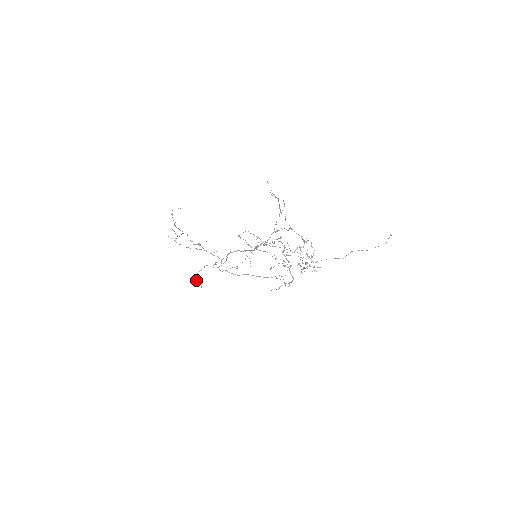
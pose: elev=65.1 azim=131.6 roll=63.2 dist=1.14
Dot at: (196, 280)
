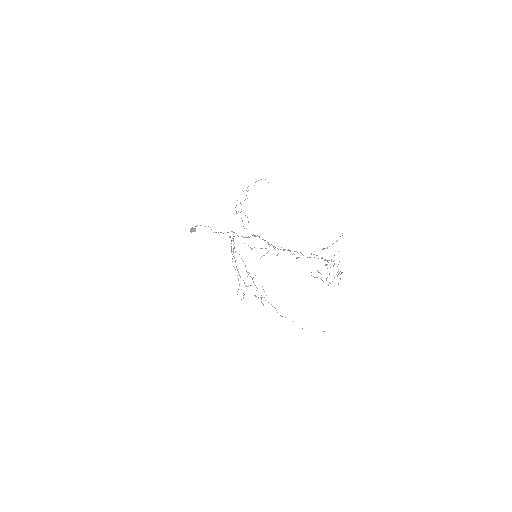
Dot at: occluded
